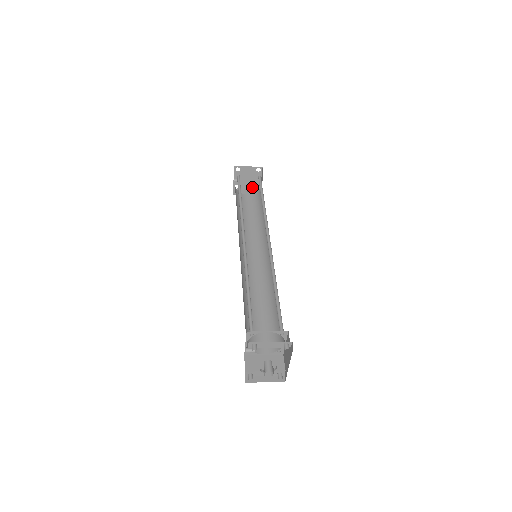
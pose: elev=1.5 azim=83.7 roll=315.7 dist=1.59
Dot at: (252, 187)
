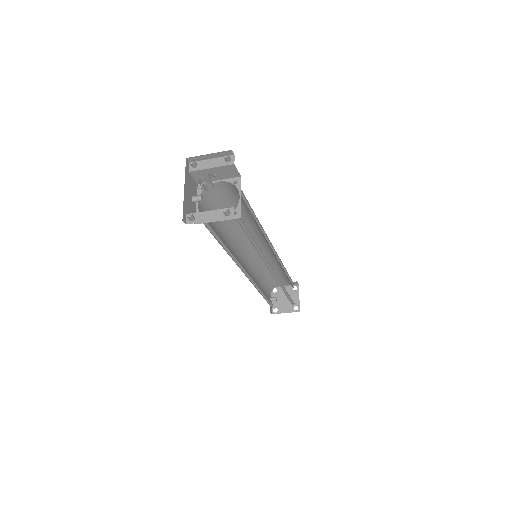
Dot at: (291, 309)
